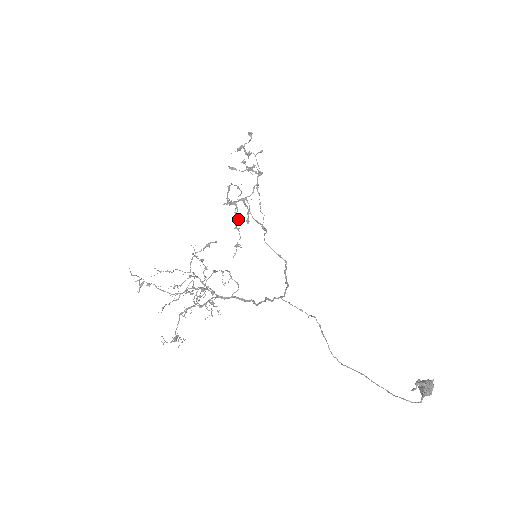
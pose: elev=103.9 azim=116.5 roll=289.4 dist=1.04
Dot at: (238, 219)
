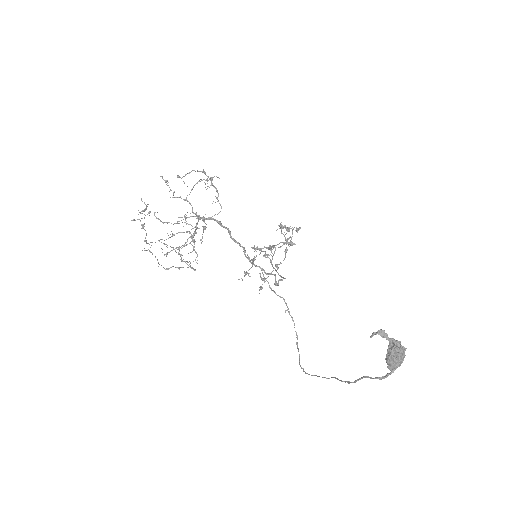
Dot at: (261, 288)
